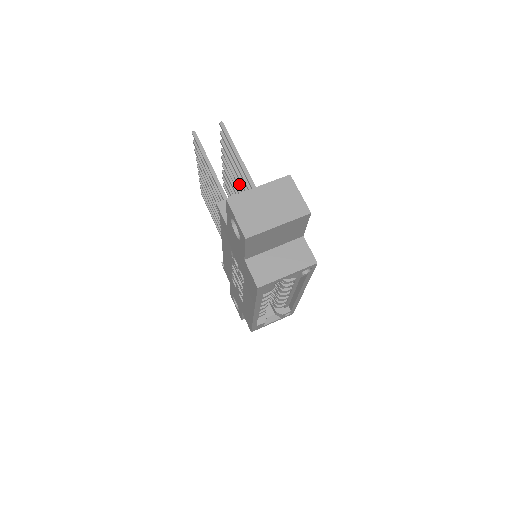
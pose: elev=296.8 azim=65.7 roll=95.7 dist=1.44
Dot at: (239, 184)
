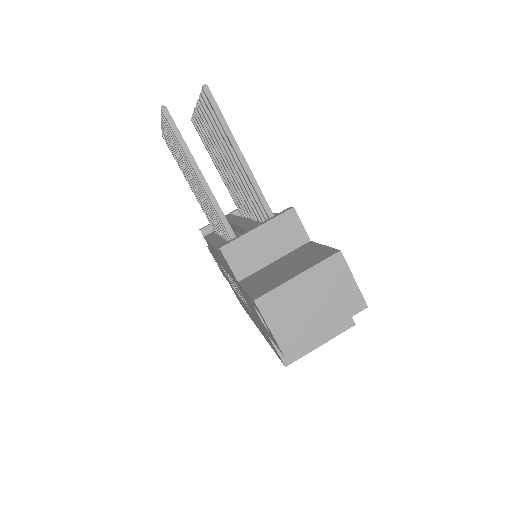
Dot at: (230, 162)
